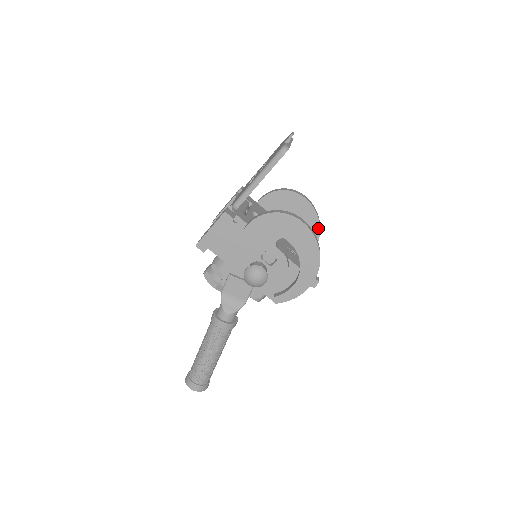
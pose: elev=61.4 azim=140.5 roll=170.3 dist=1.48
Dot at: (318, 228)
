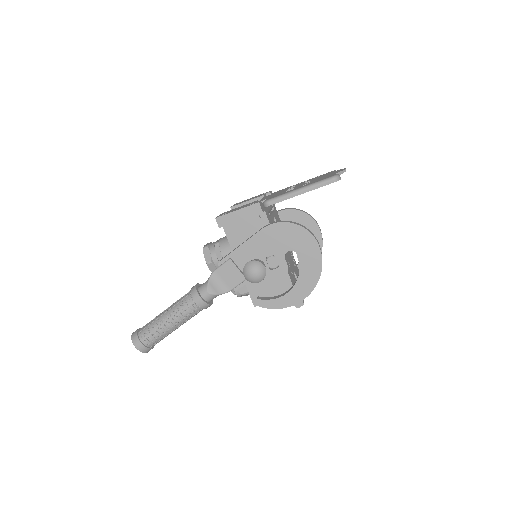
Dot at: occluded
